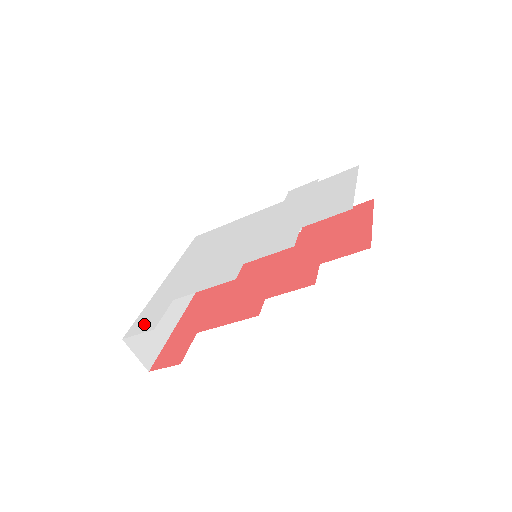
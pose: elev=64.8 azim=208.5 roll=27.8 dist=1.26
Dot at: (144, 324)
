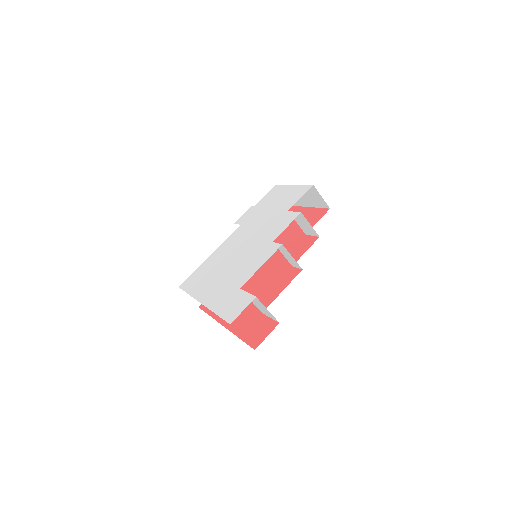
Dot at: (237, 307)
